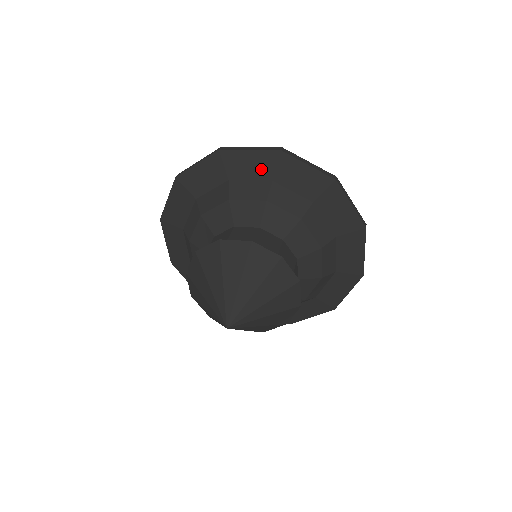
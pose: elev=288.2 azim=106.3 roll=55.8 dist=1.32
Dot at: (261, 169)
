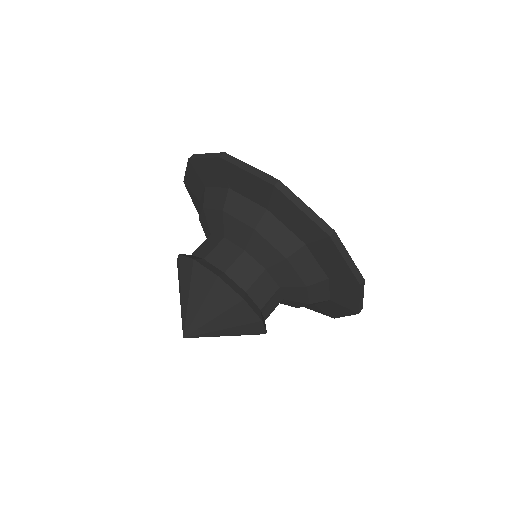
Dot at: (257, 194)
